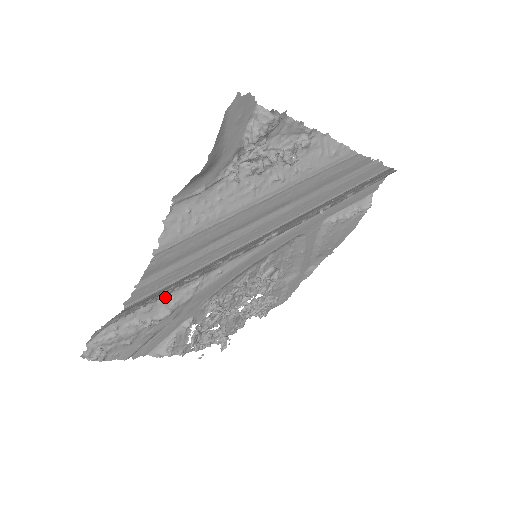
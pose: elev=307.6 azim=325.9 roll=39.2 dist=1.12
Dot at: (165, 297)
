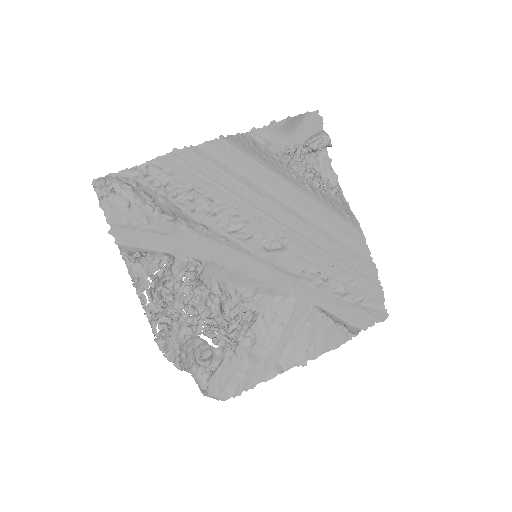
Dot at: (180, 209)
